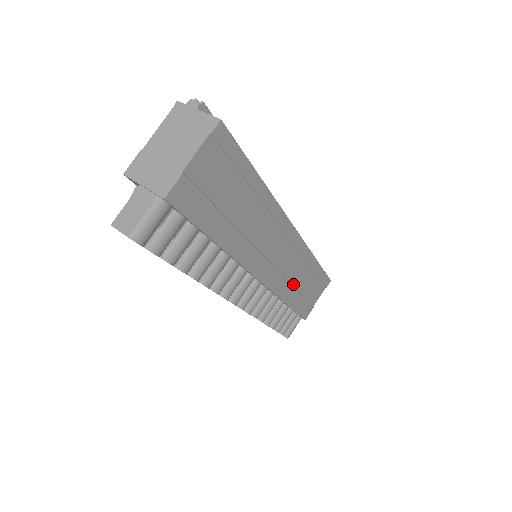
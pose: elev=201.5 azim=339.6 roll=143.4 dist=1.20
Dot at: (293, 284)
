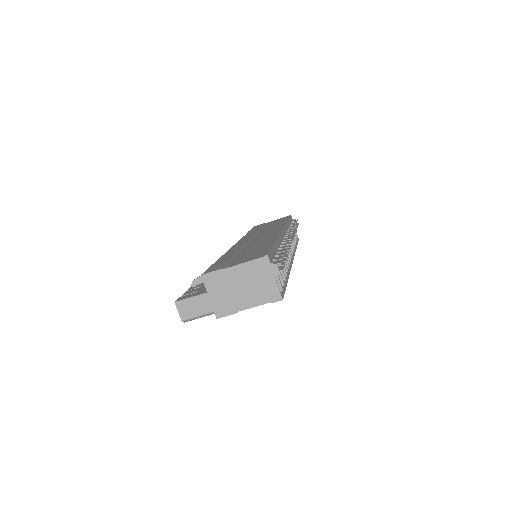
Dot at: occluded
